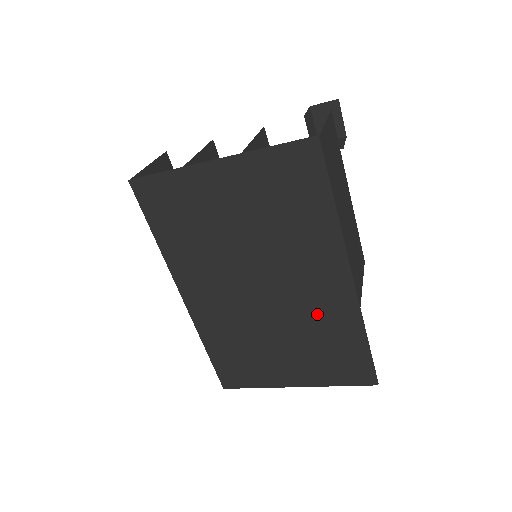
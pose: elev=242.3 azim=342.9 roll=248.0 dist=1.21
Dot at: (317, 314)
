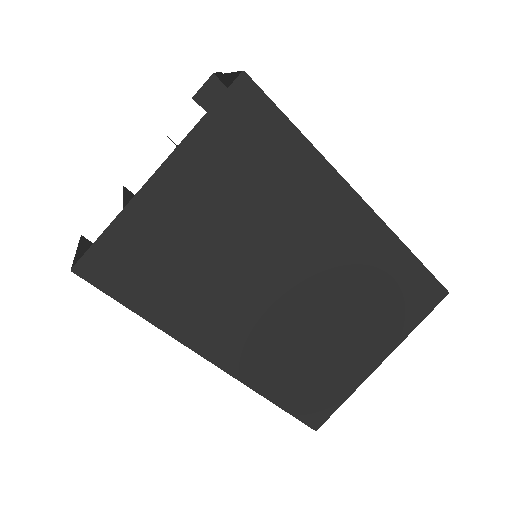
Dot at: (354, 265)
